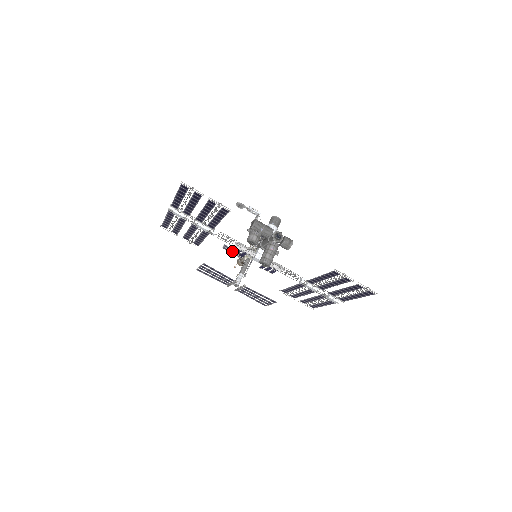
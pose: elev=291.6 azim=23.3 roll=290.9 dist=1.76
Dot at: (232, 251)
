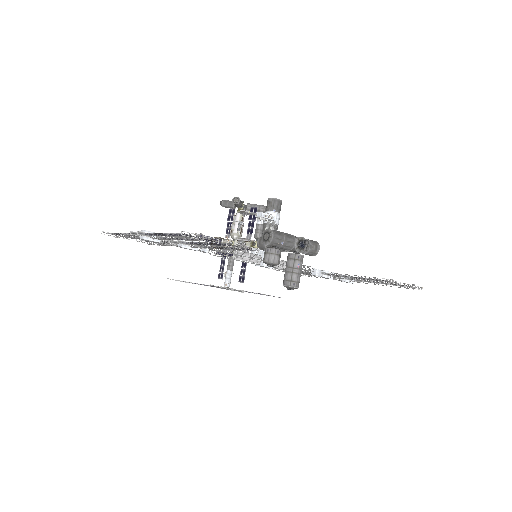
Dot at: (221, 254)
